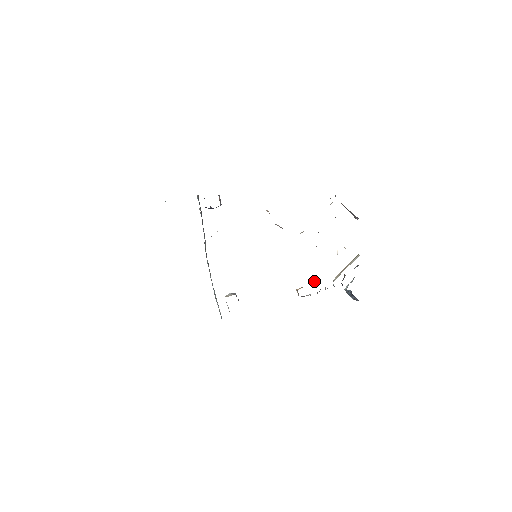
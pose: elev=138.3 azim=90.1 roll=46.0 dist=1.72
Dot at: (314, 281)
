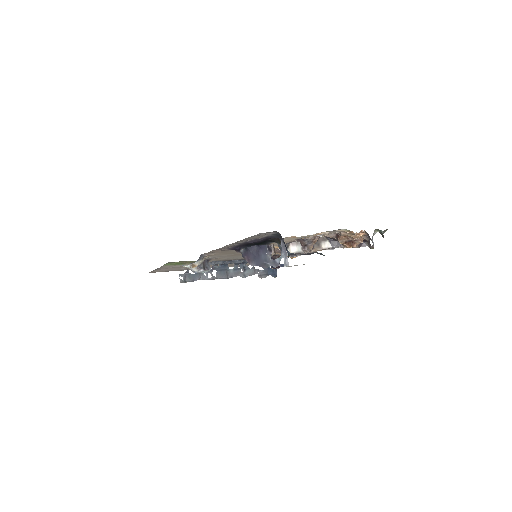
Dot at: occluded
